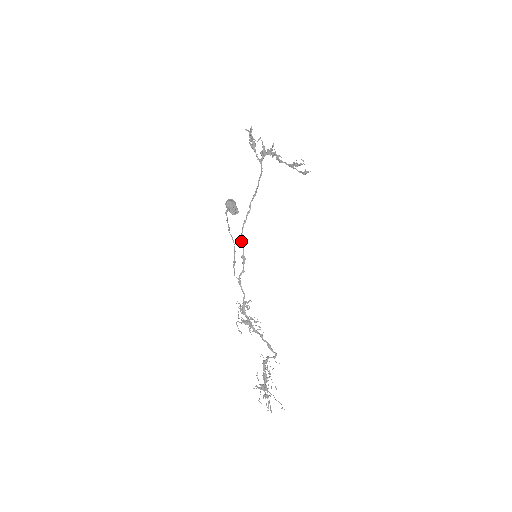
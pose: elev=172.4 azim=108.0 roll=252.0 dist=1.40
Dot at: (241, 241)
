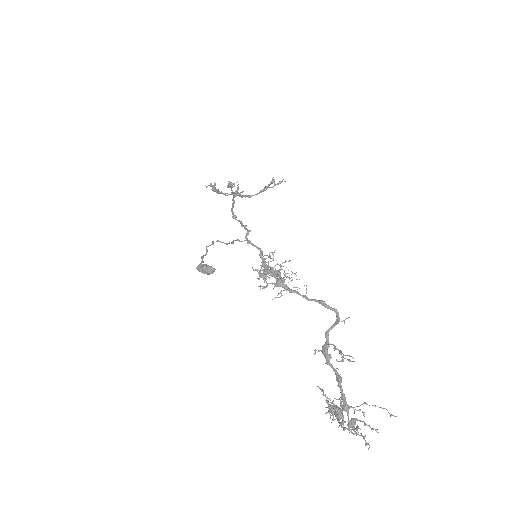
Dot at: (235, 216)
